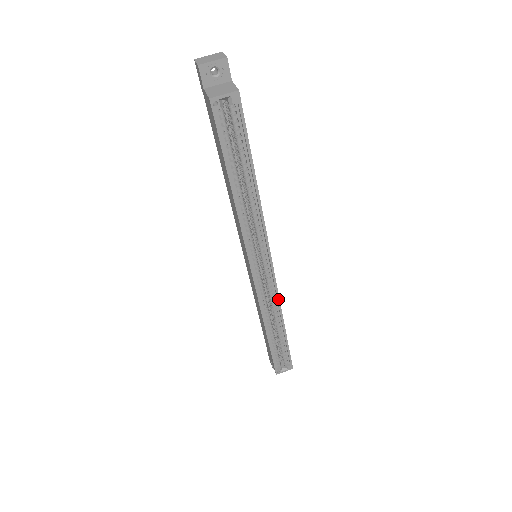
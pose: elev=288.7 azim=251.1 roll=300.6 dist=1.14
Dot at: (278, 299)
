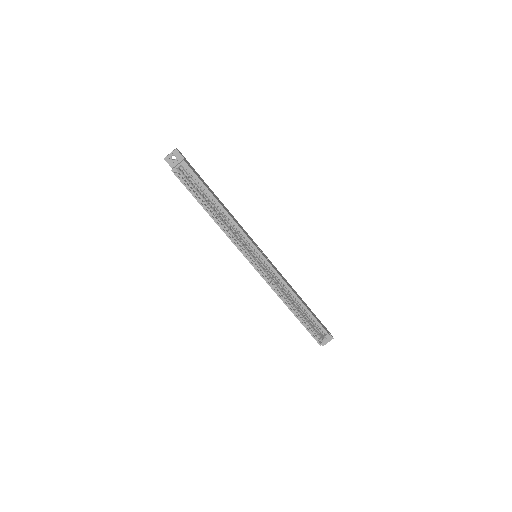
Dot at: (282, 279)
